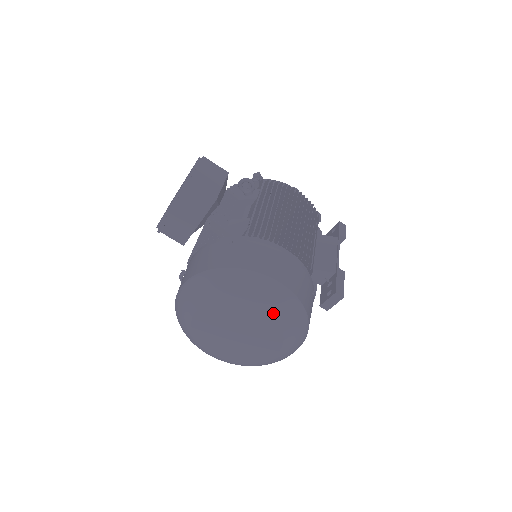
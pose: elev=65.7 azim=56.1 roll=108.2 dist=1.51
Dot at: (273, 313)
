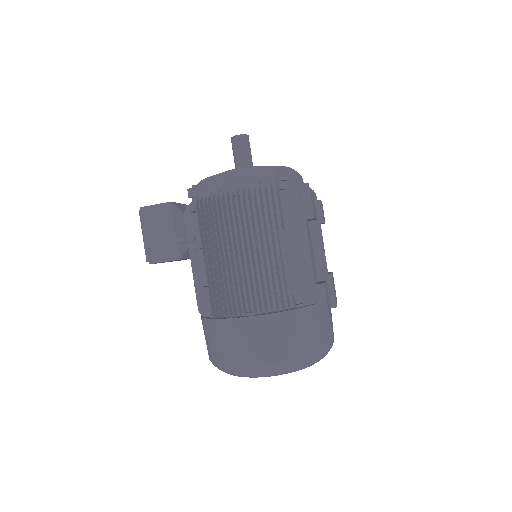
Dot at: occluded
